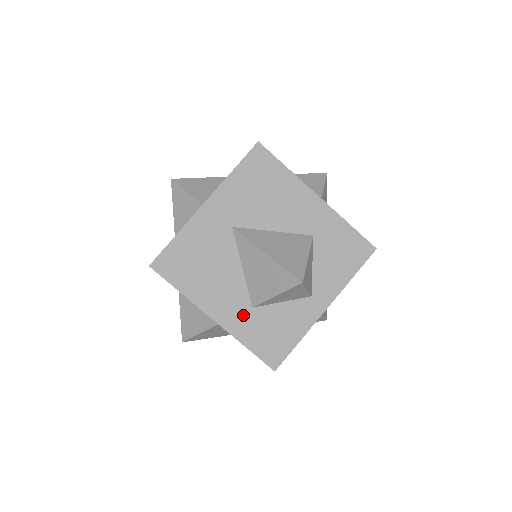
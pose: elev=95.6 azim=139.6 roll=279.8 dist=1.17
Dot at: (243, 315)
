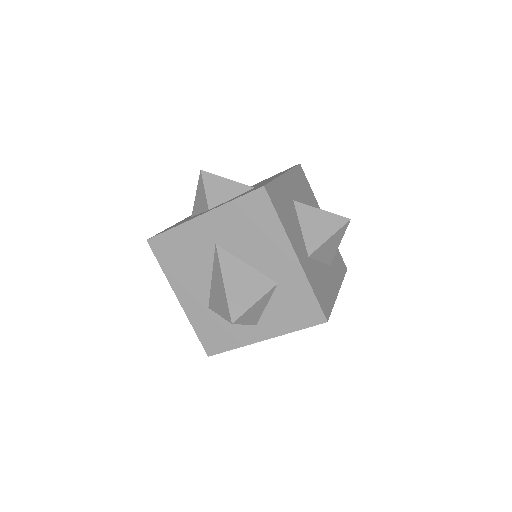
Dot at: (200, 309)
